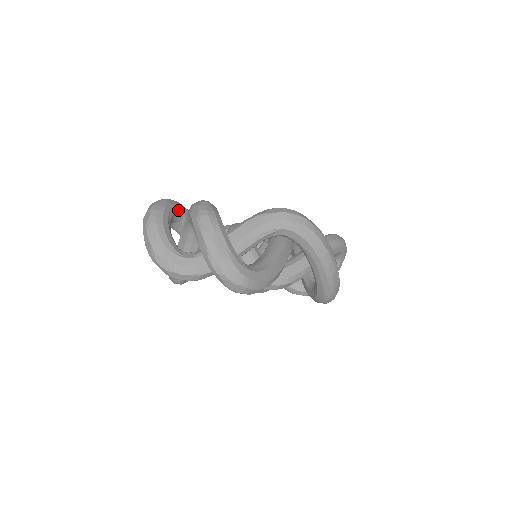
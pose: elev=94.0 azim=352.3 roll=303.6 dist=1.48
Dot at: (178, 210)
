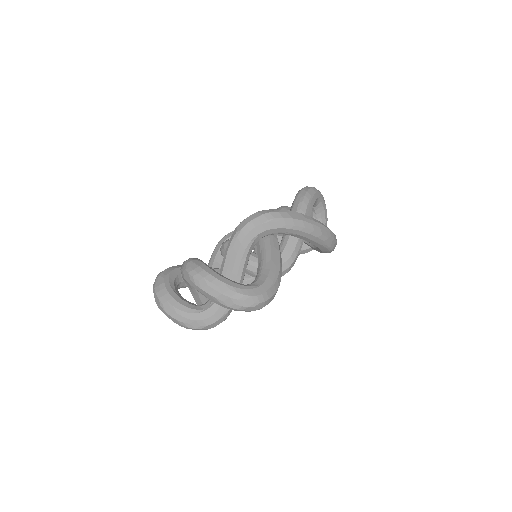
Dot at: (174, 274)
